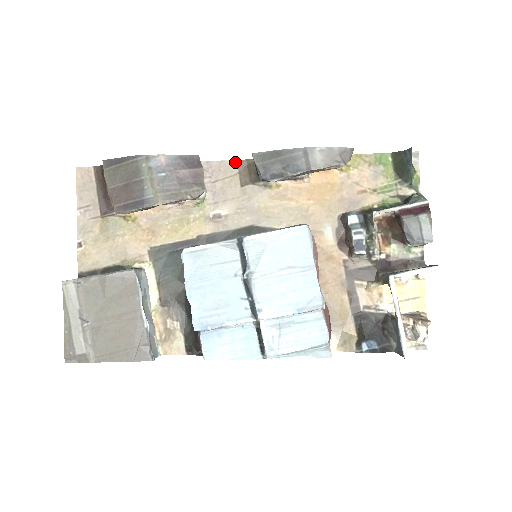
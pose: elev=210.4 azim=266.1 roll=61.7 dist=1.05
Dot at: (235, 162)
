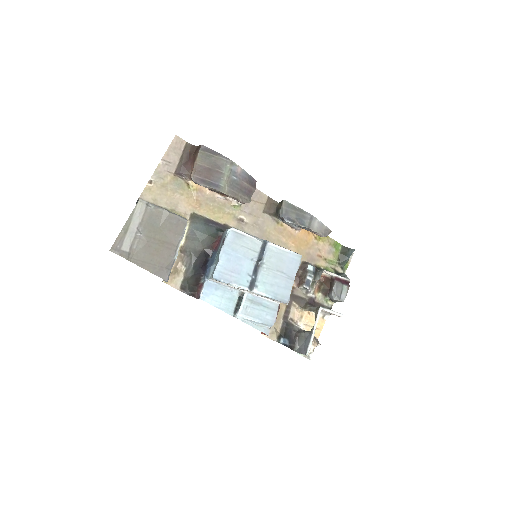
Dot at: (267, 197)
